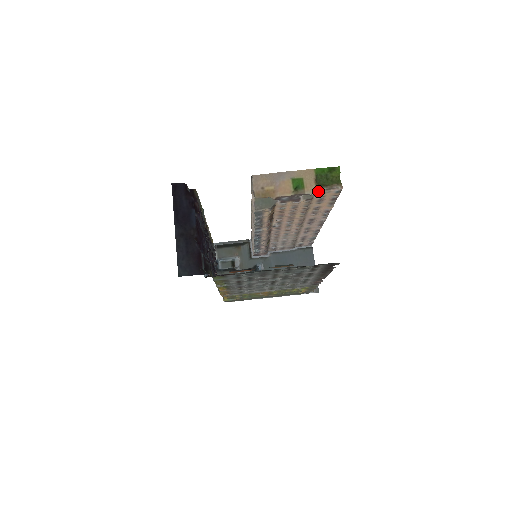
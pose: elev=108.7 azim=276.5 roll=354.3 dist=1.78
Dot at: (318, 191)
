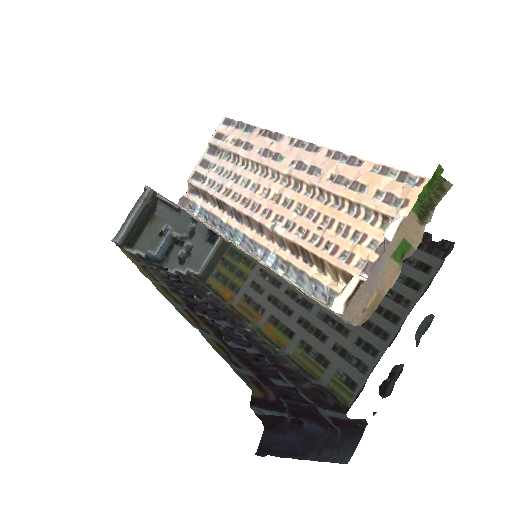
Dot at: occluded
